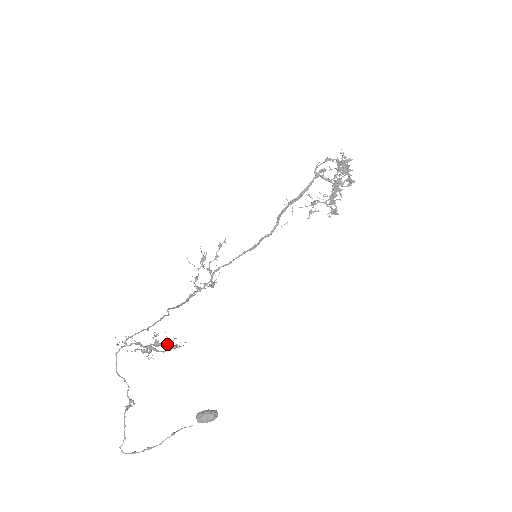
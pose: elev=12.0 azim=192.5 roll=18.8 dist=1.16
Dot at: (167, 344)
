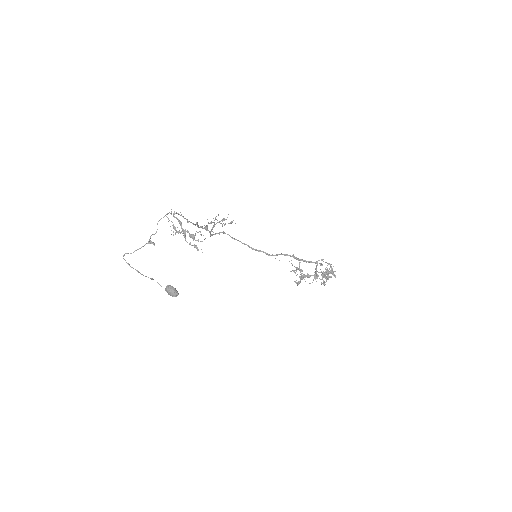
Dot at: occluded
